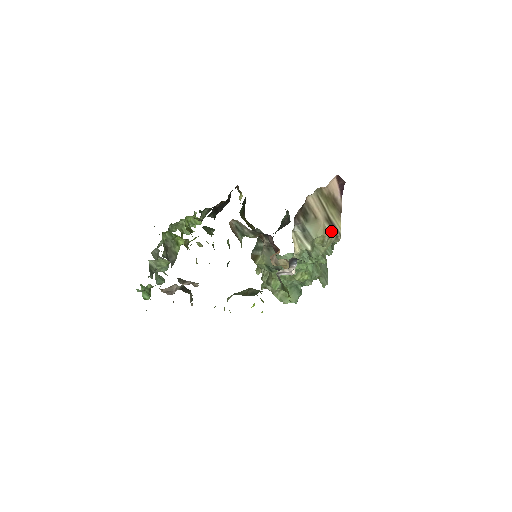
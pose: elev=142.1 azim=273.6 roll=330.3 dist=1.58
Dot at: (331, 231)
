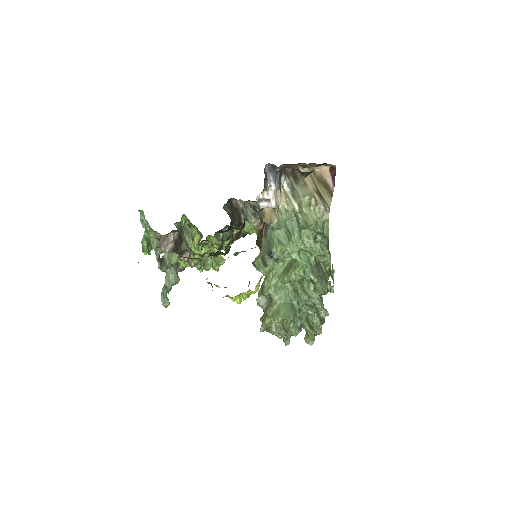
Dot at: (320, 201)
